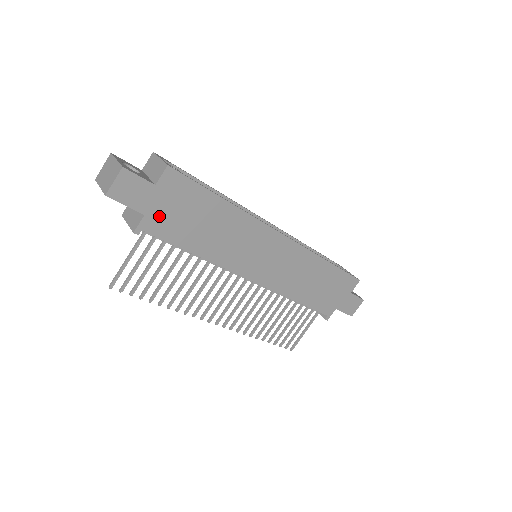
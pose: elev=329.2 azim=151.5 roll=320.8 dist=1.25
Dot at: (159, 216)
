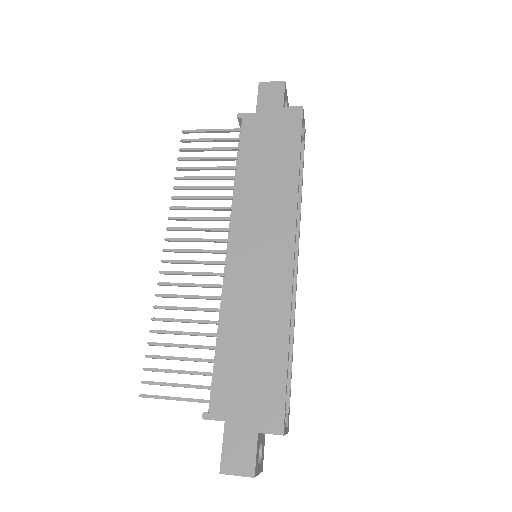
Dot at: (260, 123)
